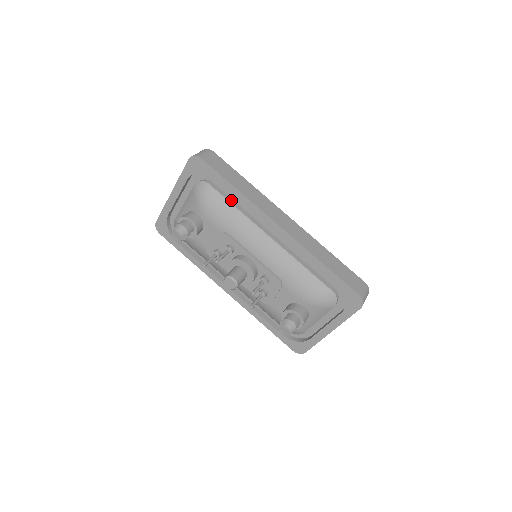
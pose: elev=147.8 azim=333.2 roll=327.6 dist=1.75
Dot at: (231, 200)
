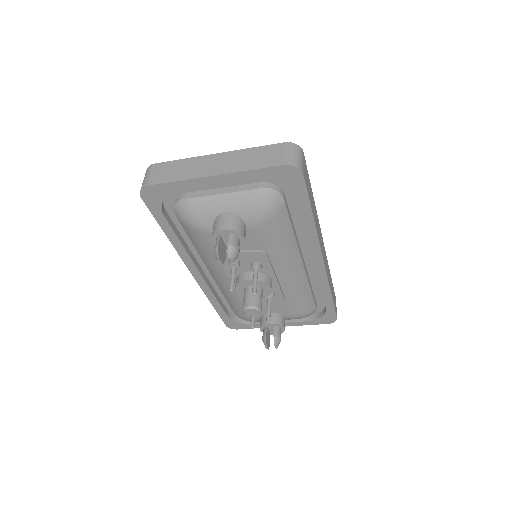
Dot at: (291, 219)
